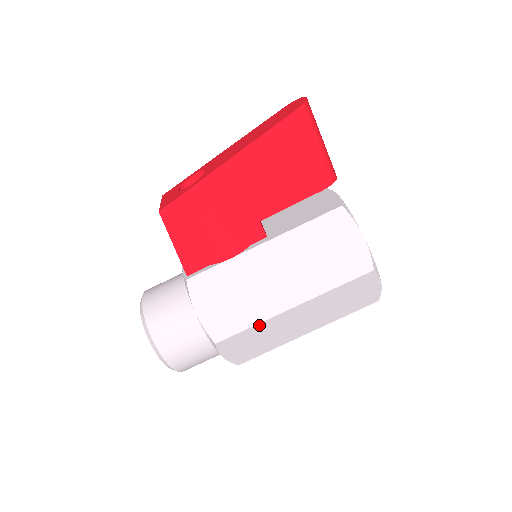
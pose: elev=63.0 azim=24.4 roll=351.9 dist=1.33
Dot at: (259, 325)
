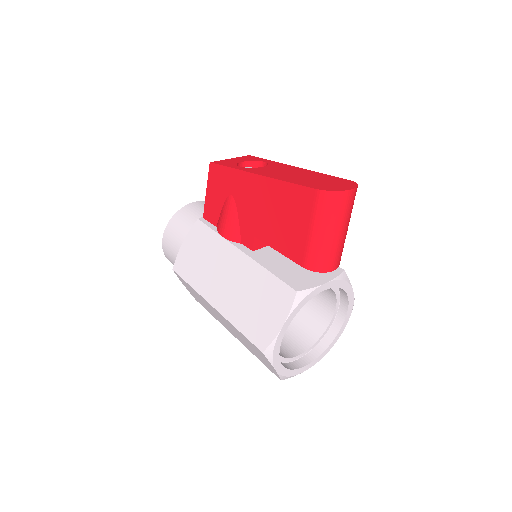
Dot at: (195, 290)
